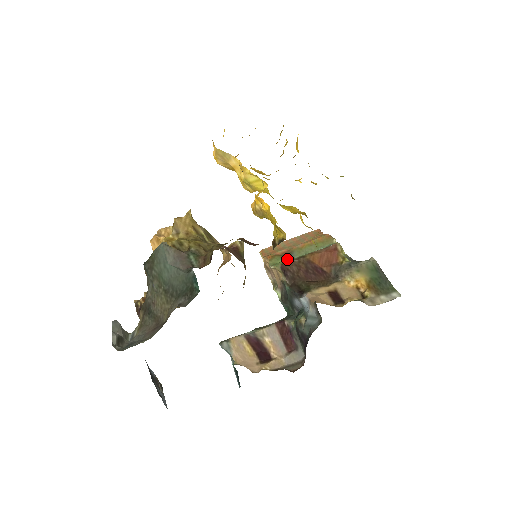
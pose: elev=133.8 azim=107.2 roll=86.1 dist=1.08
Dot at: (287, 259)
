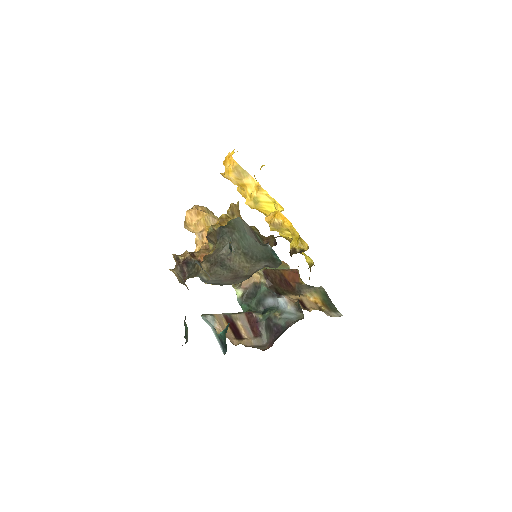
Dot at: occluded
